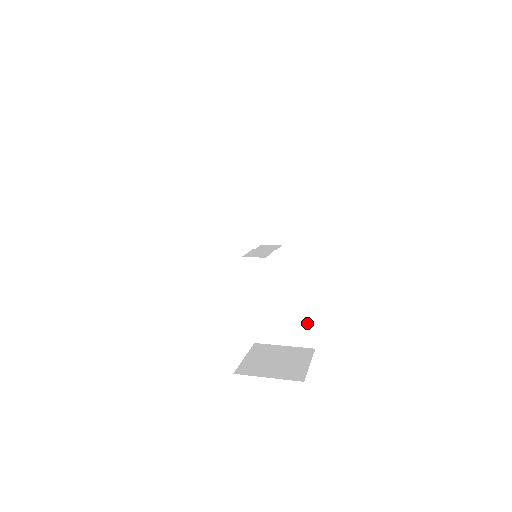
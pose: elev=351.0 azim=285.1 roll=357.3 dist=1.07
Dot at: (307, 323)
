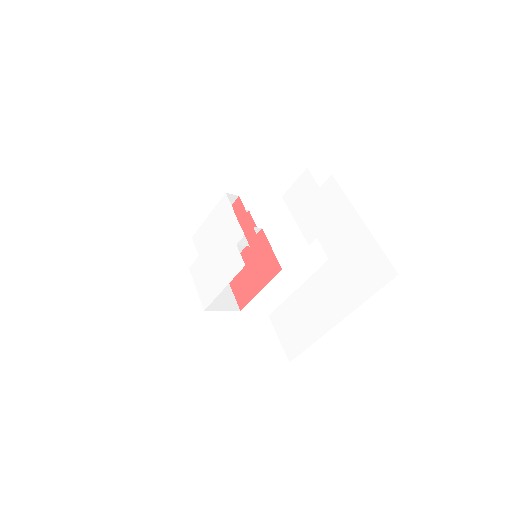
Dot at: occluded
